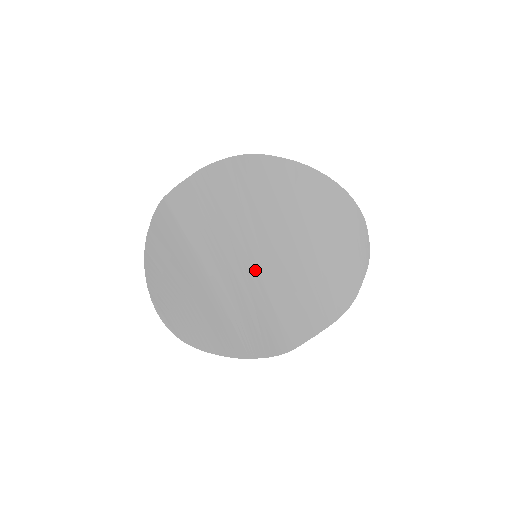
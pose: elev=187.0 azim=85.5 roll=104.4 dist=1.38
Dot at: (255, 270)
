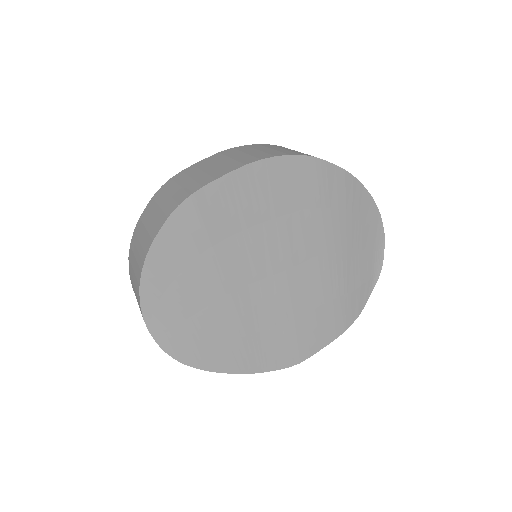
Dot at: (285, 285)
